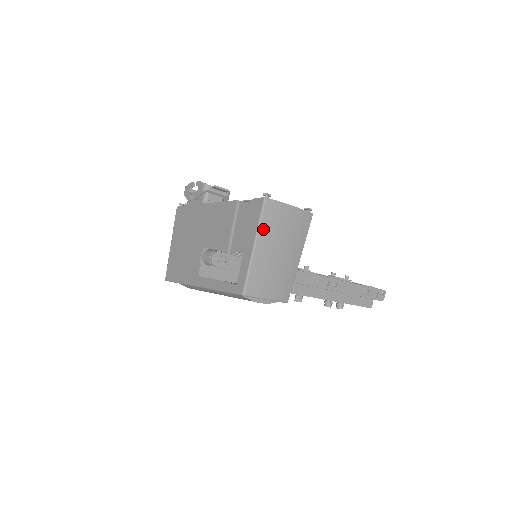
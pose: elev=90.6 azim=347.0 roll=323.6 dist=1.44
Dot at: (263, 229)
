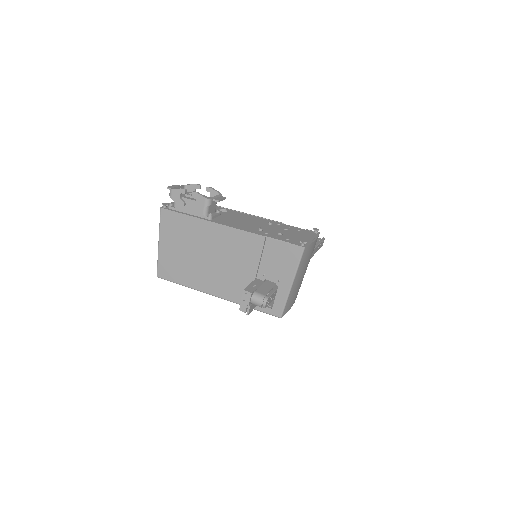
Dot at: (299, 269)
